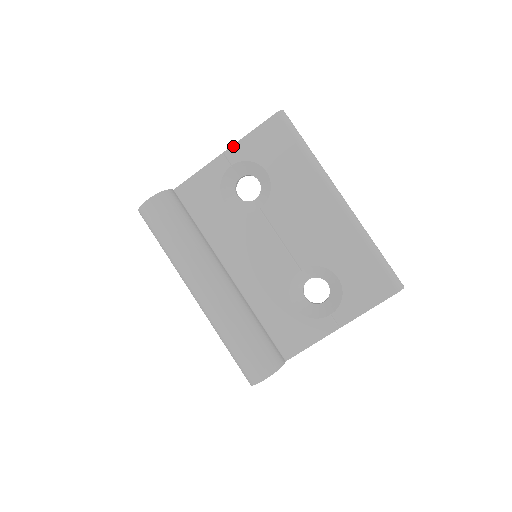
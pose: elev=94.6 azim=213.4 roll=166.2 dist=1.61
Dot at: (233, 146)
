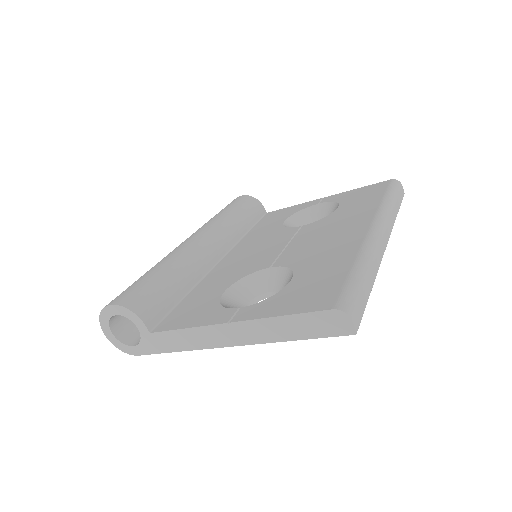
Dot at: (335, 195)
